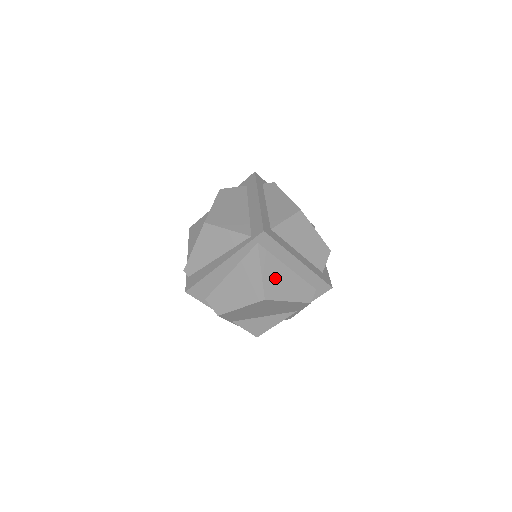
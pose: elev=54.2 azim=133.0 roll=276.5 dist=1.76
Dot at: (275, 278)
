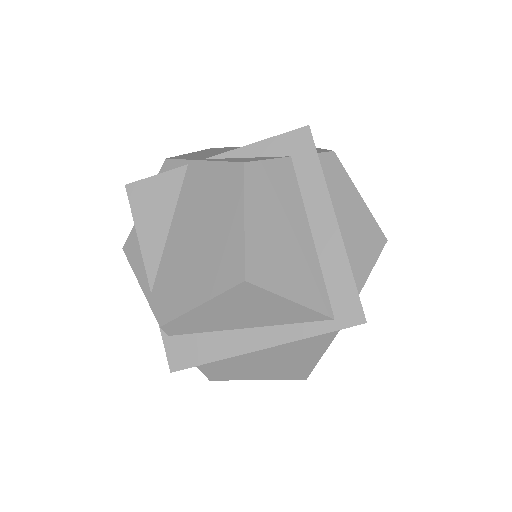
Dot at: occluded
